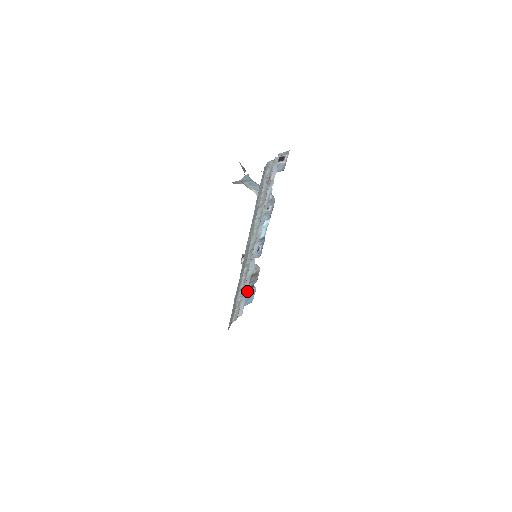
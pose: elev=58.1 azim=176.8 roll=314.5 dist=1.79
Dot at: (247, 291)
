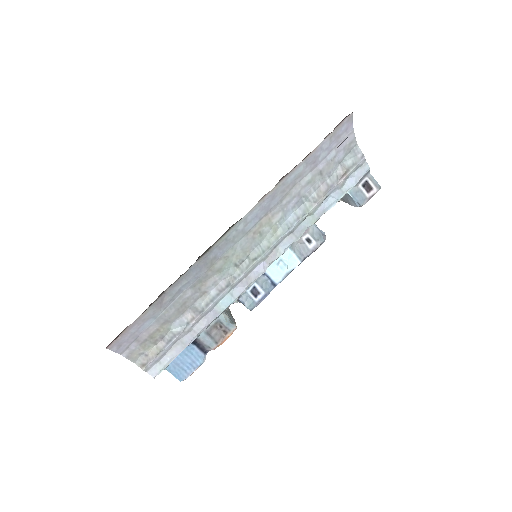
Dot at: (193, 346)
